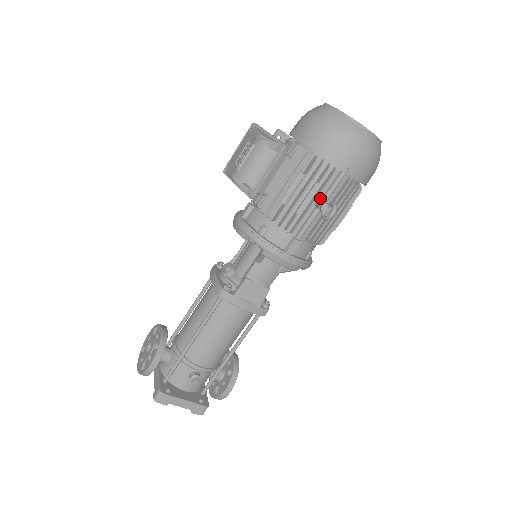
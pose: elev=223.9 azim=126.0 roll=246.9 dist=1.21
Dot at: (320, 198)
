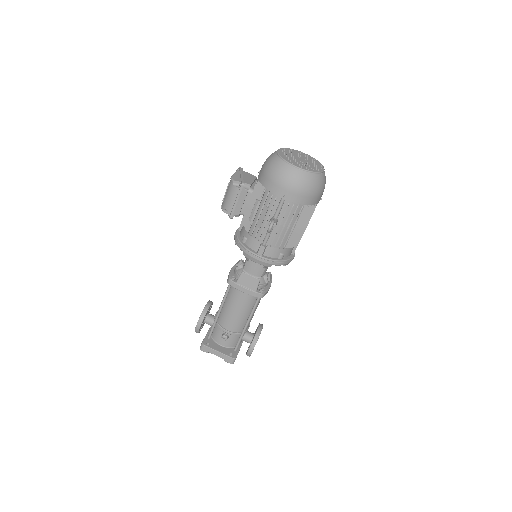
Dot at: (273, 216)
